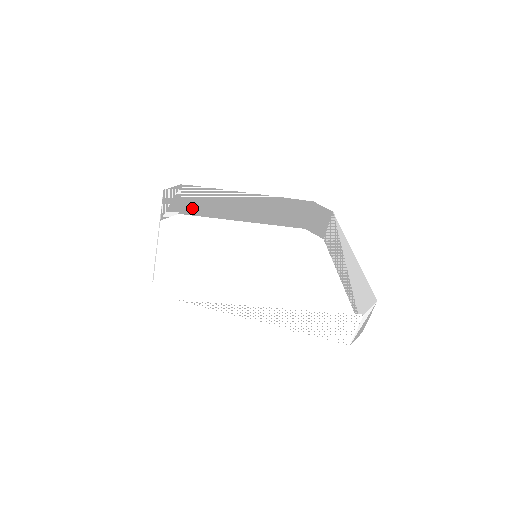
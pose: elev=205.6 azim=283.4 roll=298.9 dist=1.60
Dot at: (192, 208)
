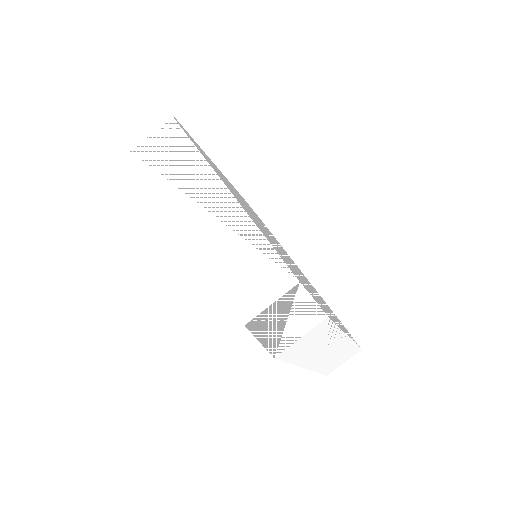
Dot at: occluded
